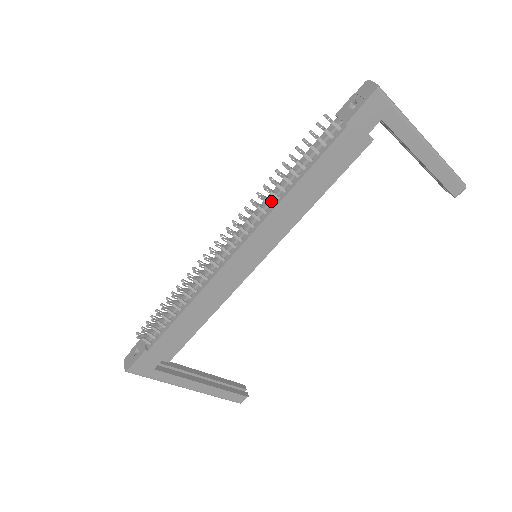
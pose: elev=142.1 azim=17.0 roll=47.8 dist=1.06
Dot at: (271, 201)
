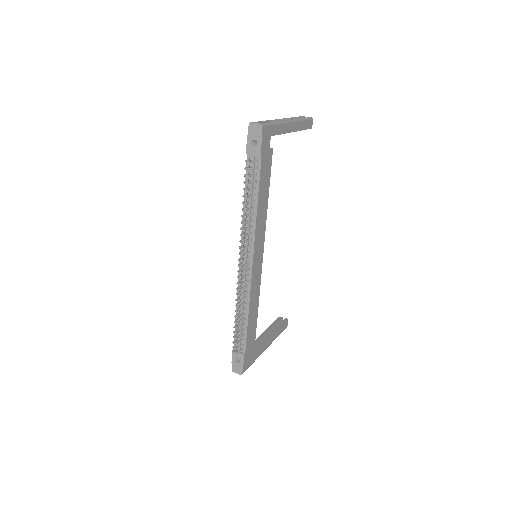
Dot at: (249, 225)
